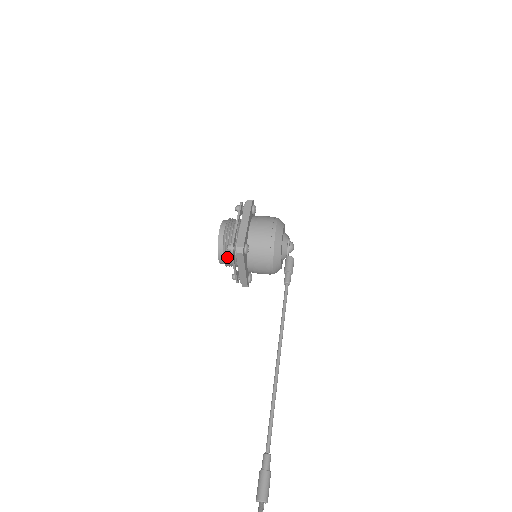
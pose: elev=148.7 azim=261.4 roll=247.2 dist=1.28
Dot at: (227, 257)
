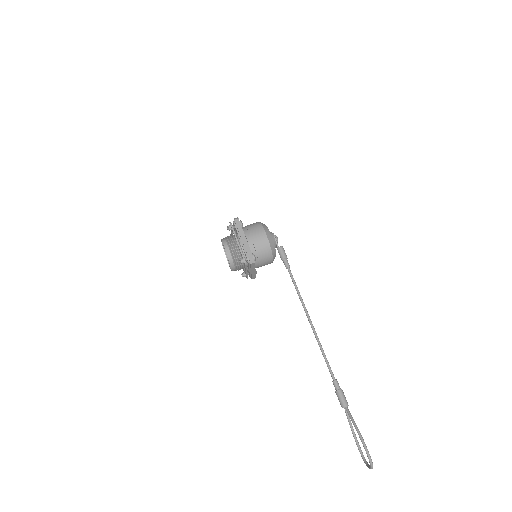
Dot at: (238, 266)
